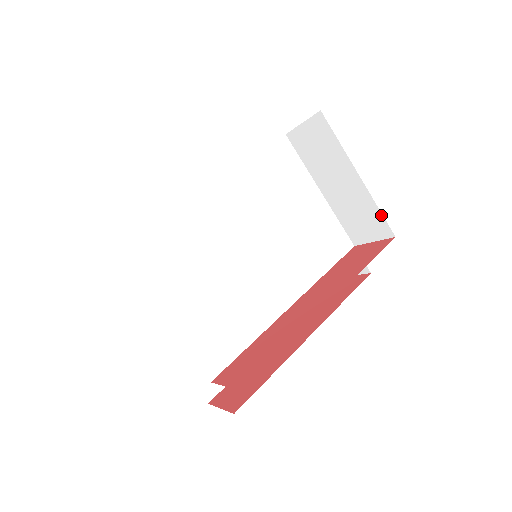
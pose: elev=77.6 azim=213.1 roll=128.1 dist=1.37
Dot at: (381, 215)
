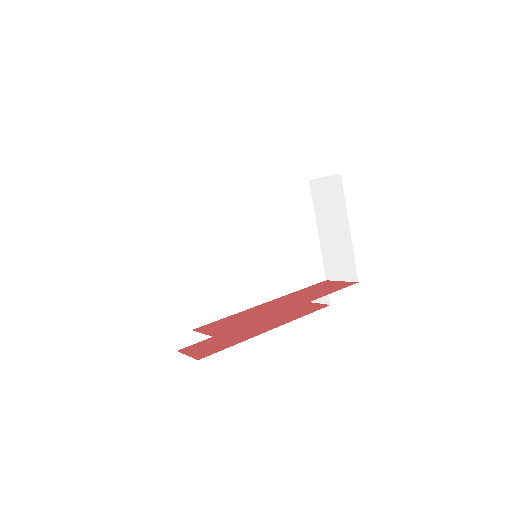
Dot at: (354, 263)
